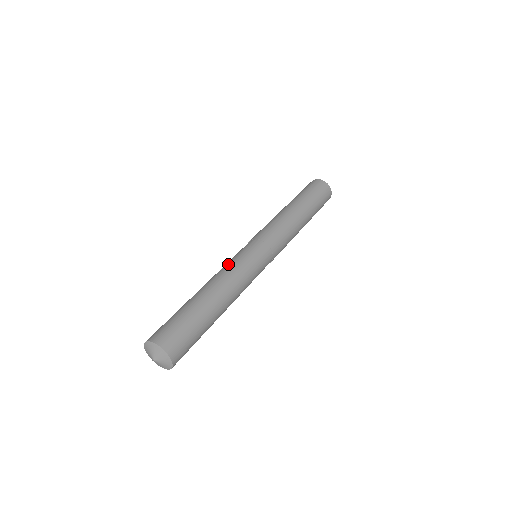
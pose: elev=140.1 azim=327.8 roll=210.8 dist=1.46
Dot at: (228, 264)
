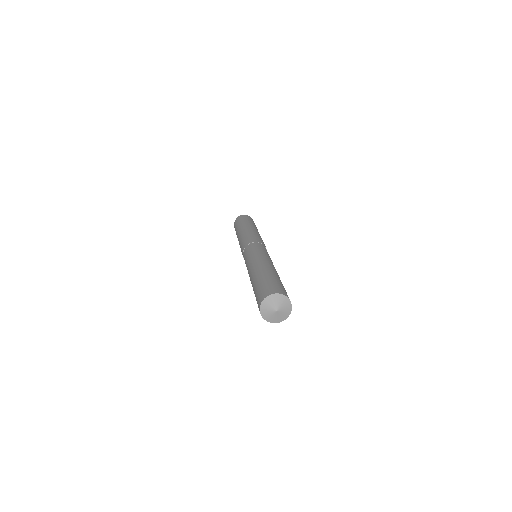
Dot at: (255, 255)
